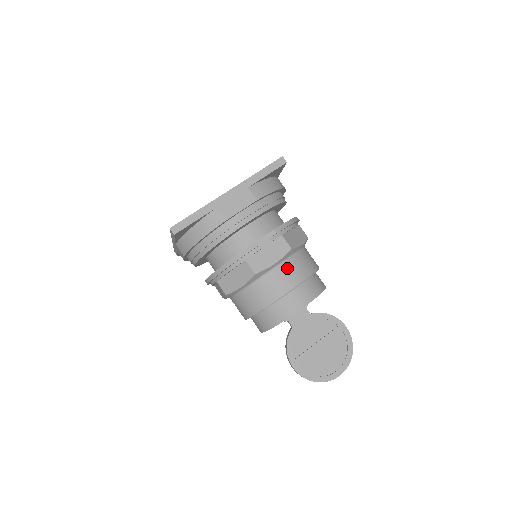
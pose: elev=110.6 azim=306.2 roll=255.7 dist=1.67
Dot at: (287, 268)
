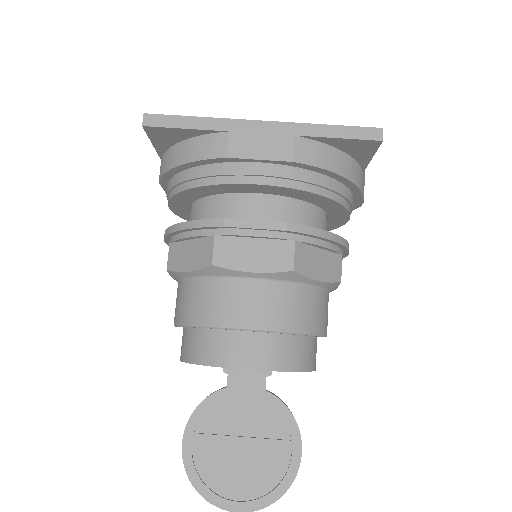
Dot at: (267, 294)
